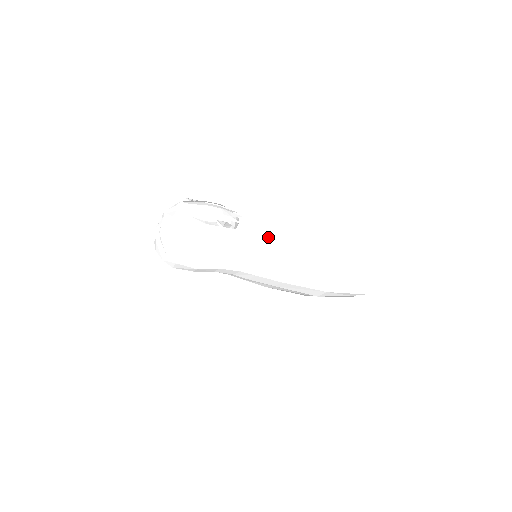
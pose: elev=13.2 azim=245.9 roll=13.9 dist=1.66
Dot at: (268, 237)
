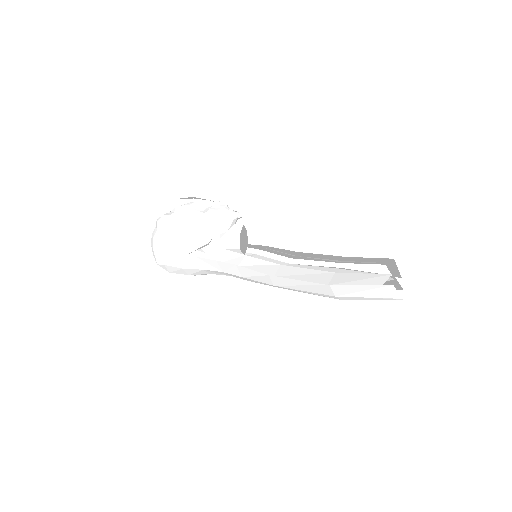
Dot at: (234, 267)
